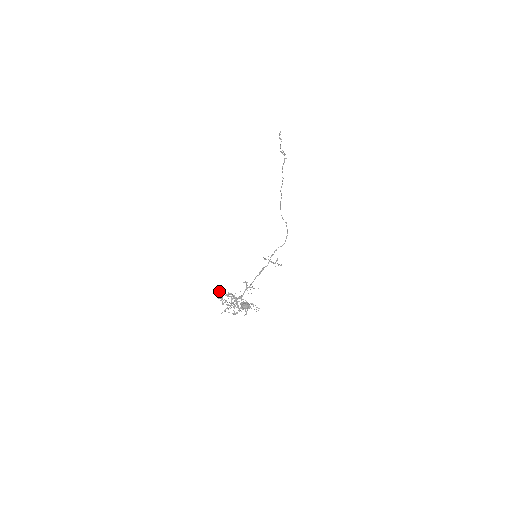
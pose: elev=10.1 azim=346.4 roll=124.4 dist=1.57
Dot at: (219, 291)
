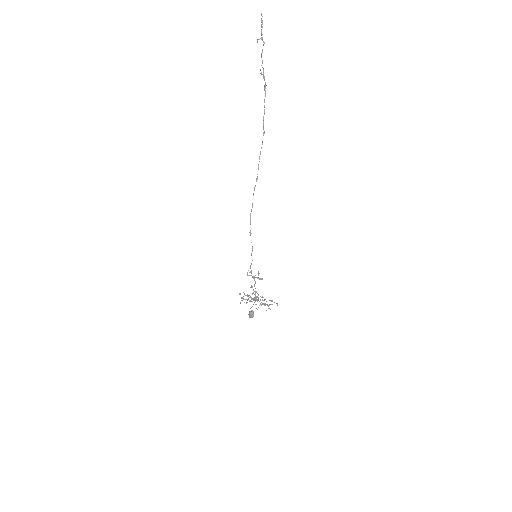
Dot at: occluded
